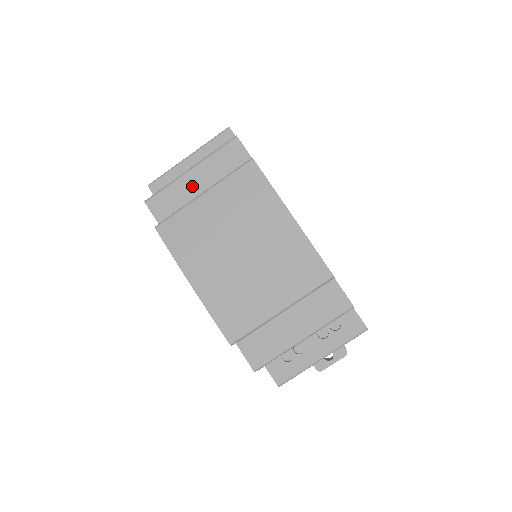
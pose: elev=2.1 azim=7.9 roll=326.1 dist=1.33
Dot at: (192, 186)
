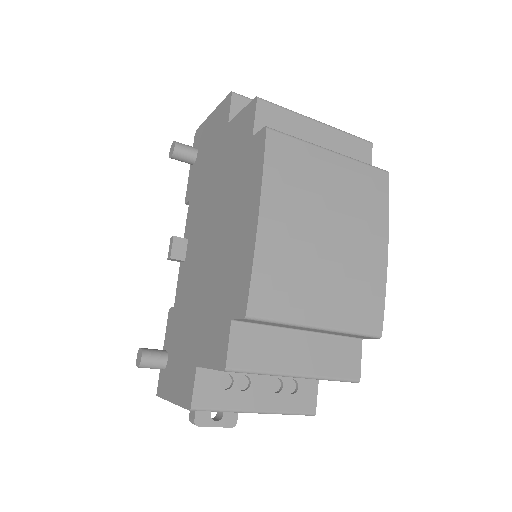
Dot at: (310, 136)
